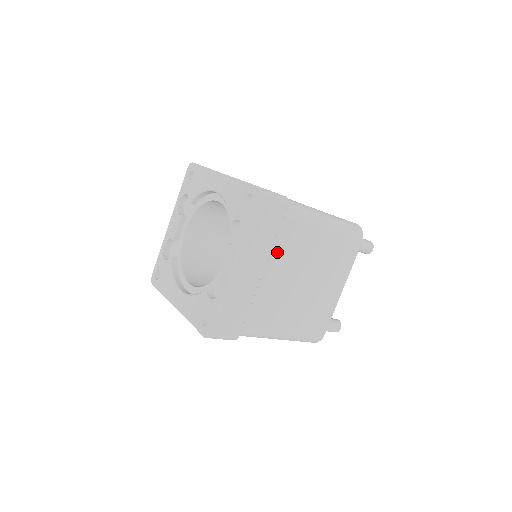
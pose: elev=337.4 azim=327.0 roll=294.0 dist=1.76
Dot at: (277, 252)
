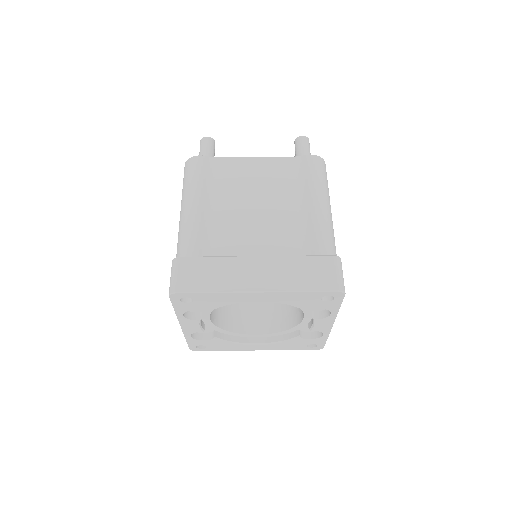
Dot at: occluded
